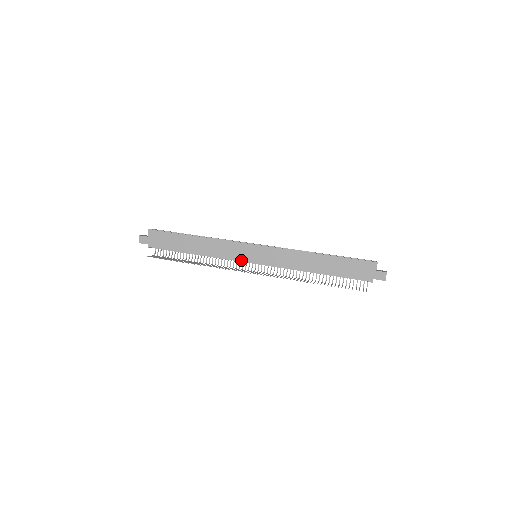
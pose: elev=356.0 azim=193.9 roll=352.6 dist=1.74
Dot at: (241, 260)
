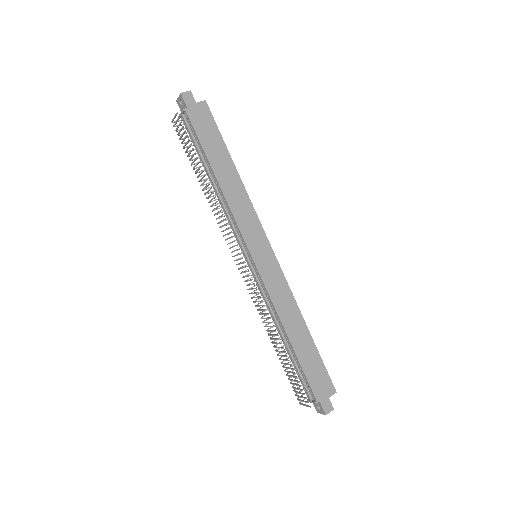
Dot at: (246, 241)
